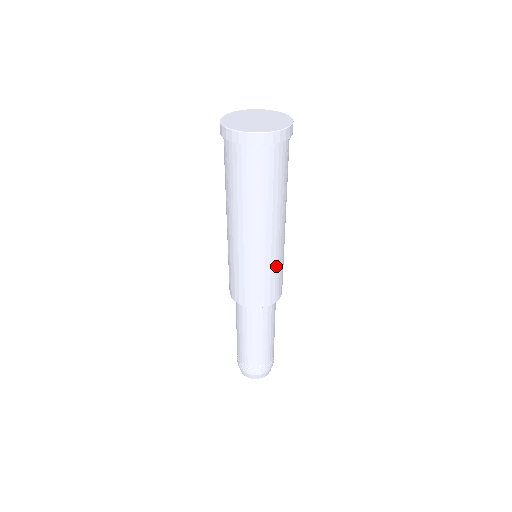
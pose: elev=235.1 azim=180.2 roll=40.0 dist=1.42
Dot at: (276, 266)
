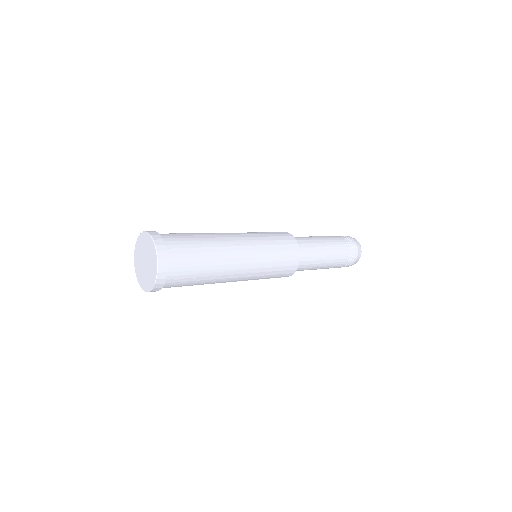
Dot at: (269, 256)
